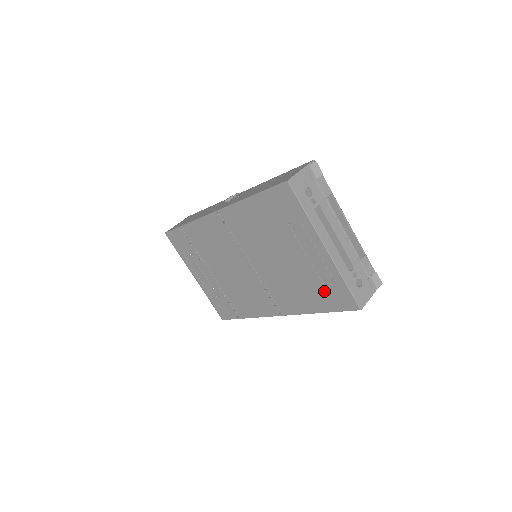
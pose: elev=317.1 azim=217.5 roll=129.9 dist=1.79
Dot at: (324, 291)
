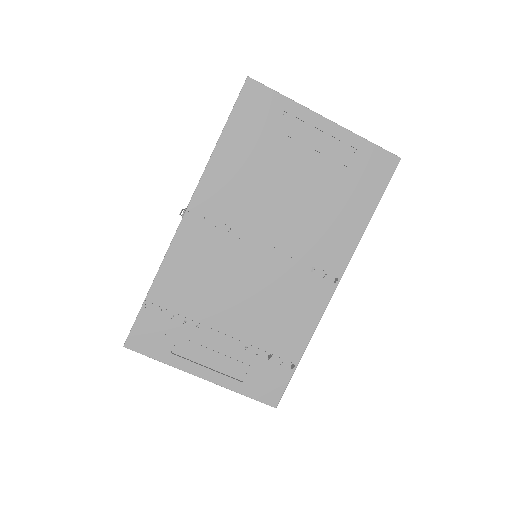
Dot at: (358, 179)
